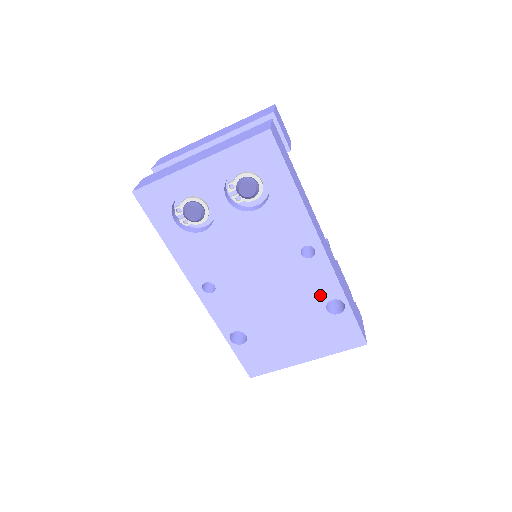
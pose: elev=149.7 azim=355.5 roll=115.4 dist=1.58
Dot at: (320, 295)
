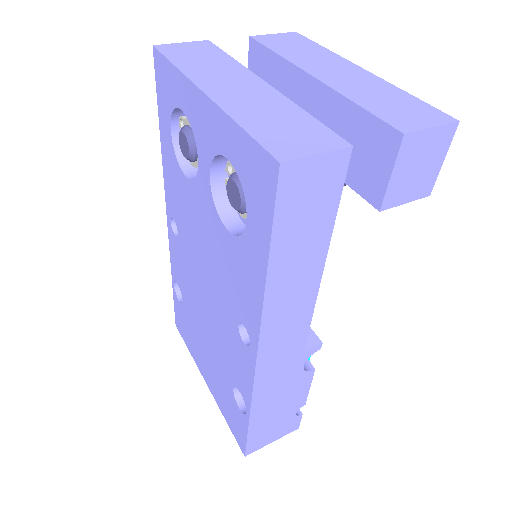
Dot at: (235, 374)
